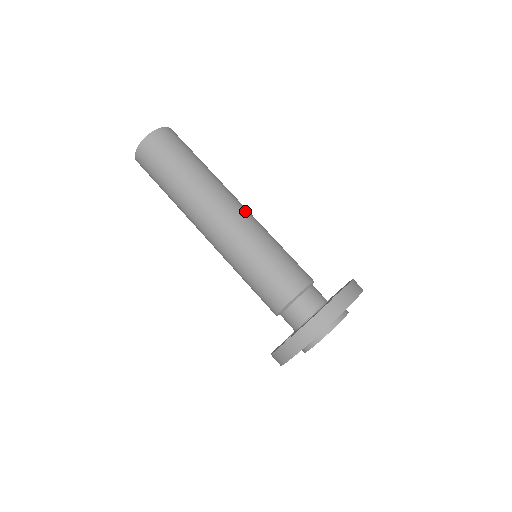
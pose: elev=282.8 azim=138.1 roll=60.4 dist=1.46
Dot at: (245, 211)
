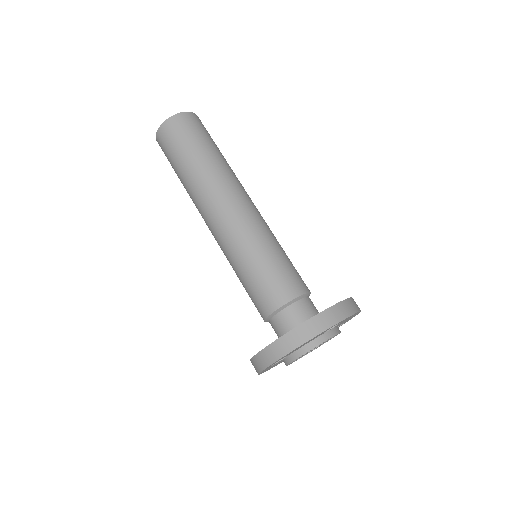
Dot at: (253, 207)
